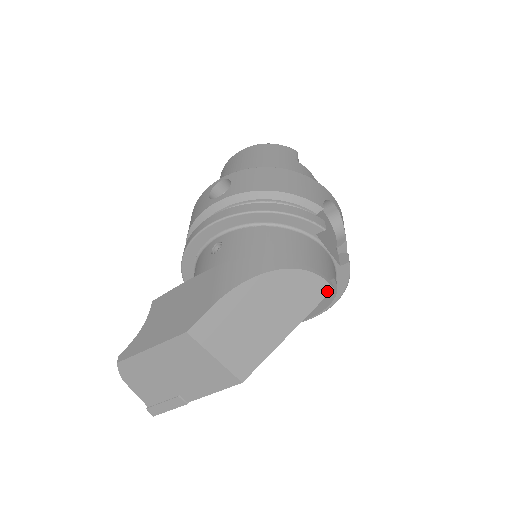
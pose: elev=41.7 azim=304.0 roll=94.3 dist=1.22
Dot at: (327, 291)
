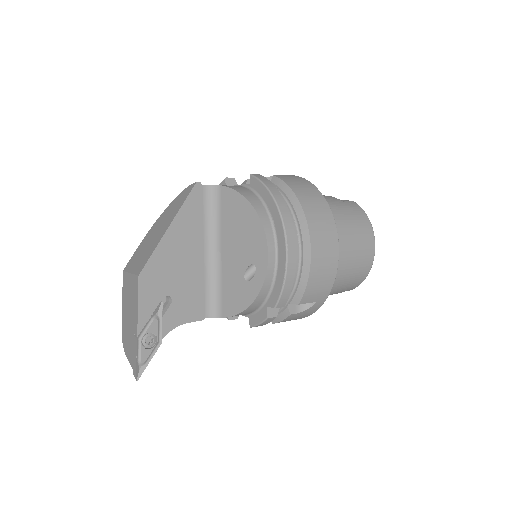
Dot at: (193, 187)
